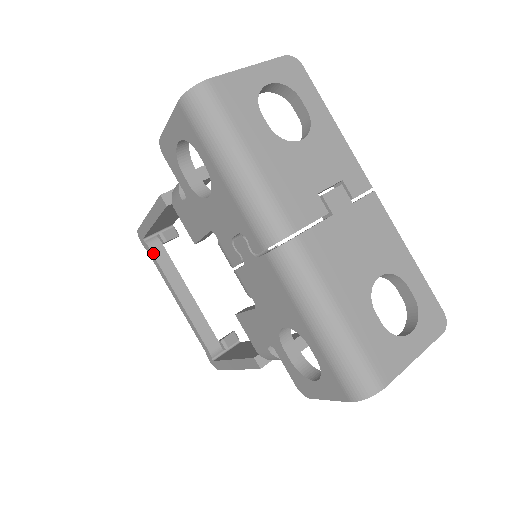
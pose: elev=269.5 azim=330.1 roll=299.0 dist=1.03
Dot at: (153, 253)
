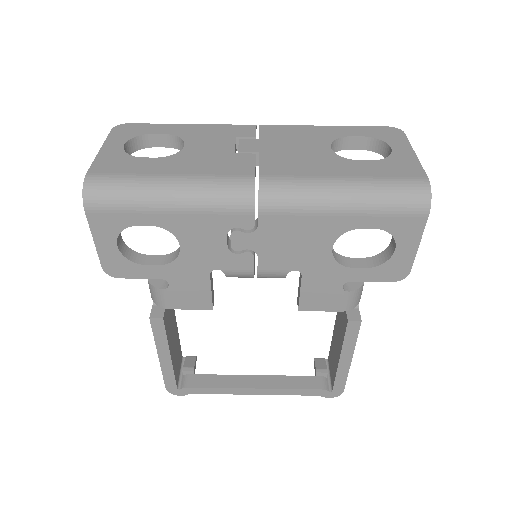
Dot at: (196, 387)
